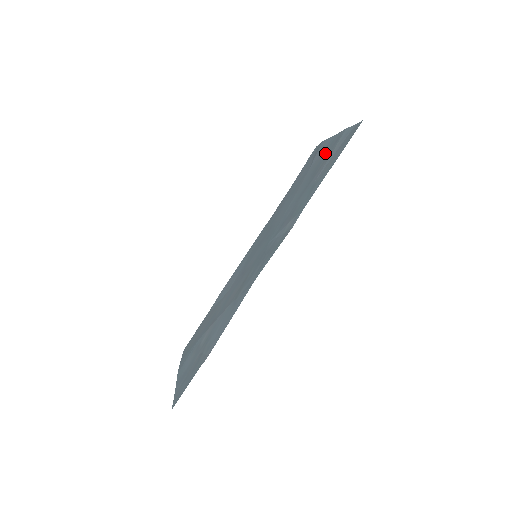
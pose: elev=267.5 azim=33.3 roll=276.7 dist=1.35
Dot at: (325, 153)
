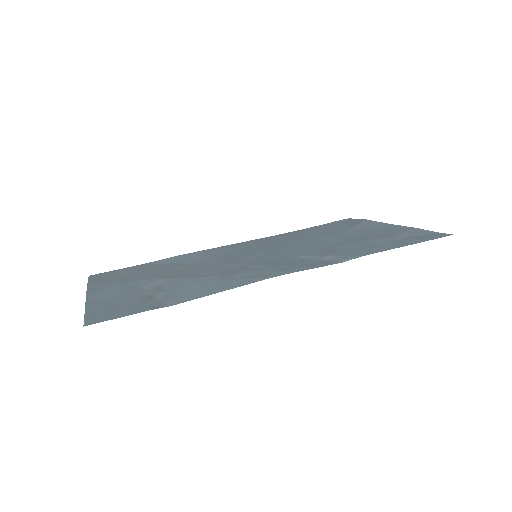
Dot at: (380, 230)
